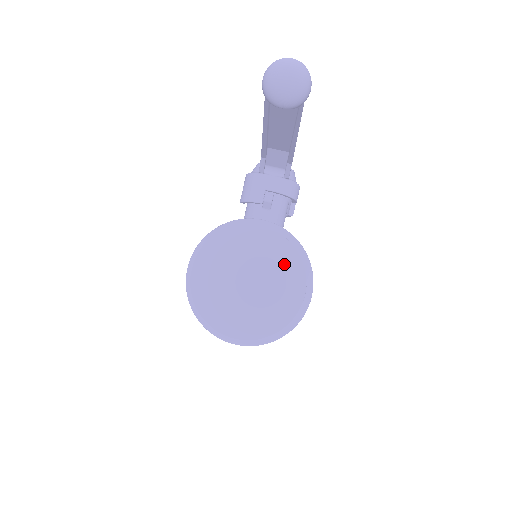
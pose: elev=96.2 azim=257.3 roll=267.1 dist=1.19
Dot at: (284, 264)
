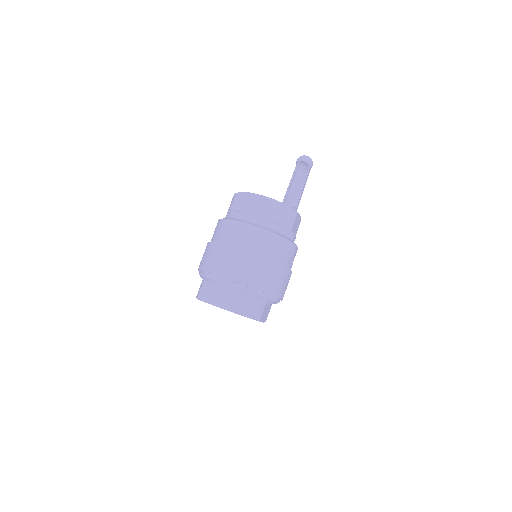
Dot at: occluded
